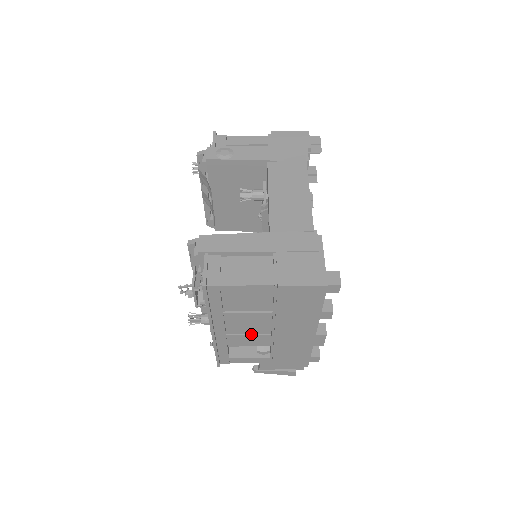
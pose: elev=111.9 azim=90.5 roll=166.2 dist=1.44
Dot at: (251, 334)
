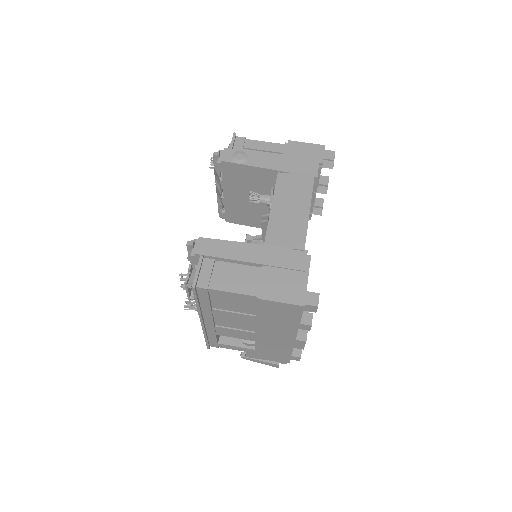
Dot at: (237, 329)
